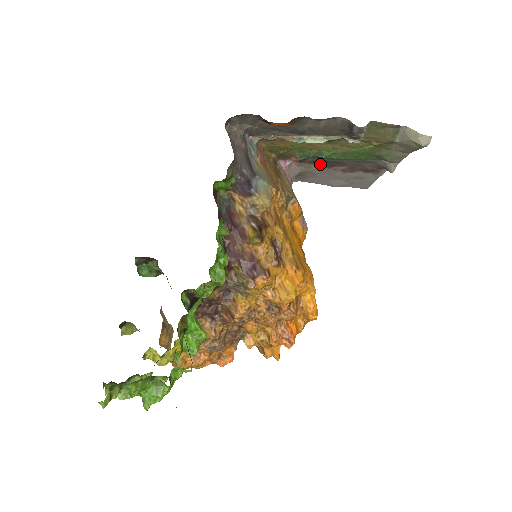
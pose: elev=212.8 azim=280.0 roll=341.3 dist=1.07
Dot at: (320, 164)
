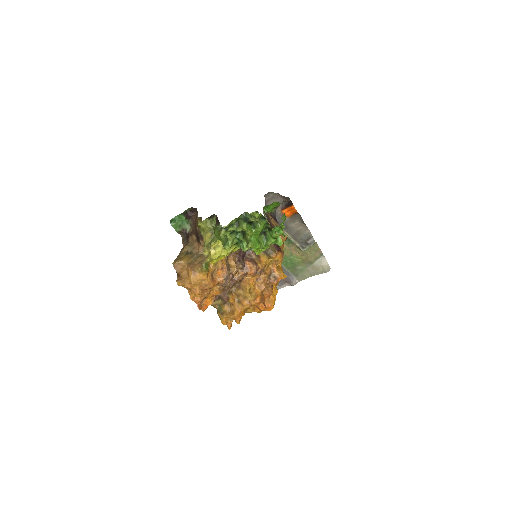
Dot at: occluded
